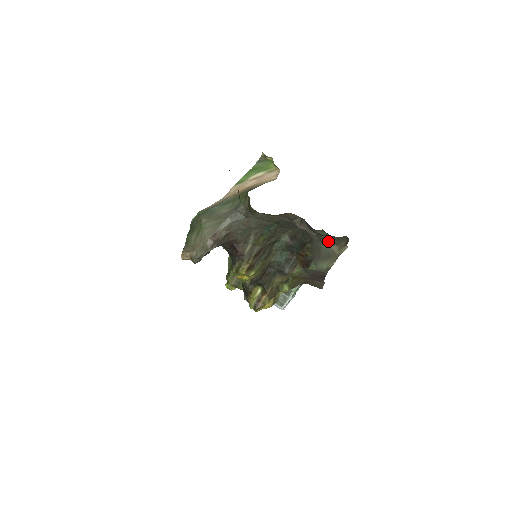
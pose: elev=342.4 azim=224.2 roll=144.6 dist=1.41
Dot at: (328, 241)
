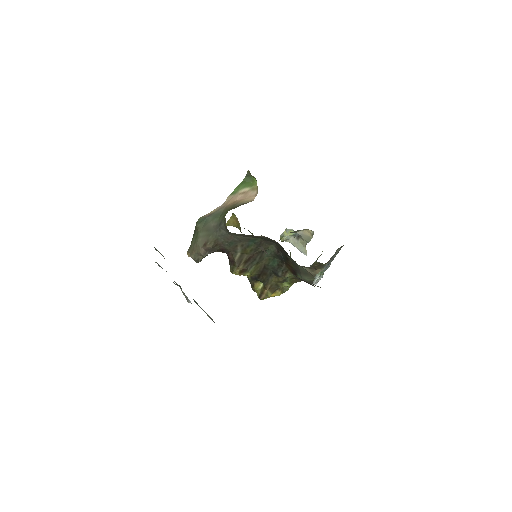
Dot at: occluded
